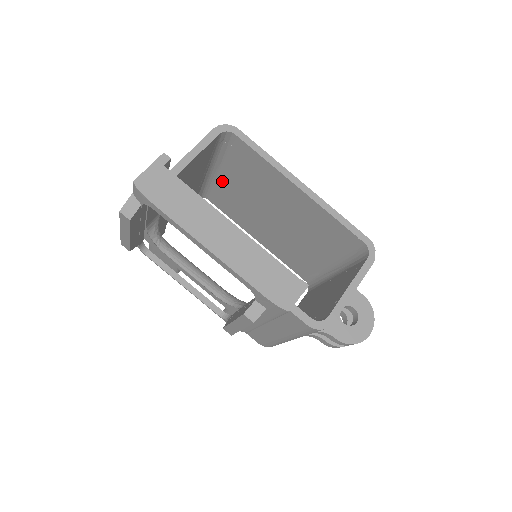
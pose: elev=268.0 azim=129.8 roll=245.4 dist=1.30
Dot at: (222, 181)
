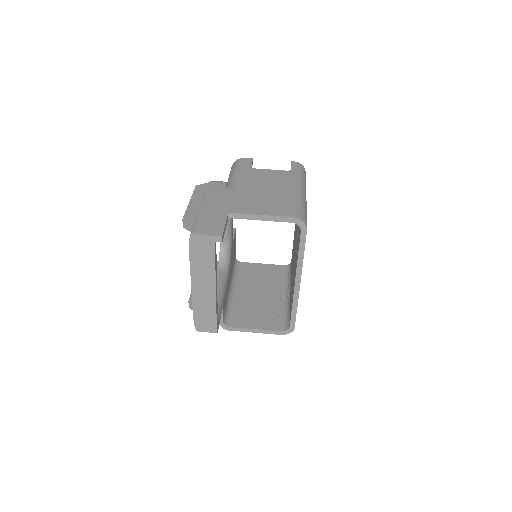
Dot at: occluded
